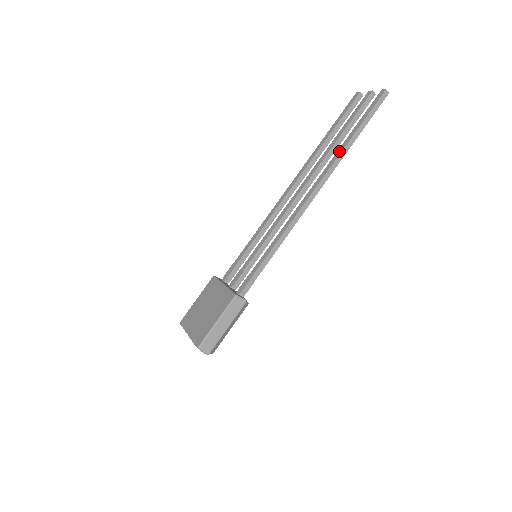
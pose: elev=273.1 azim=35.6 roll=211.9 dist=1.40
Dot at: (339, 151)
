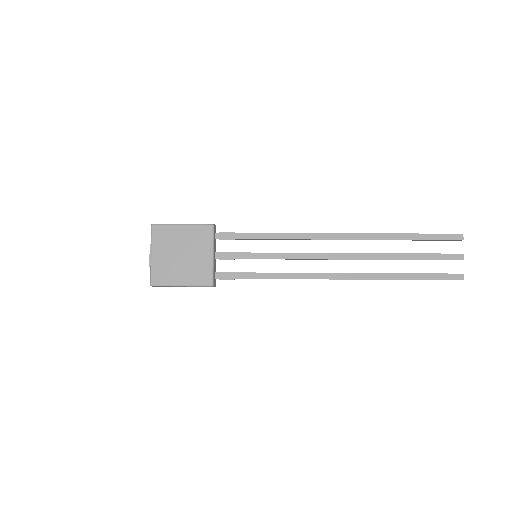
Dot at: (387, 276)
